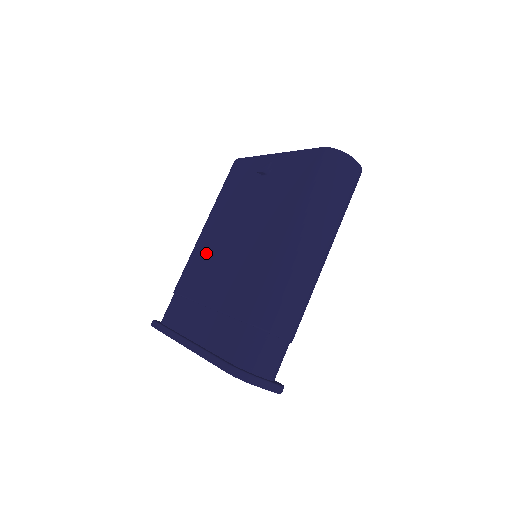
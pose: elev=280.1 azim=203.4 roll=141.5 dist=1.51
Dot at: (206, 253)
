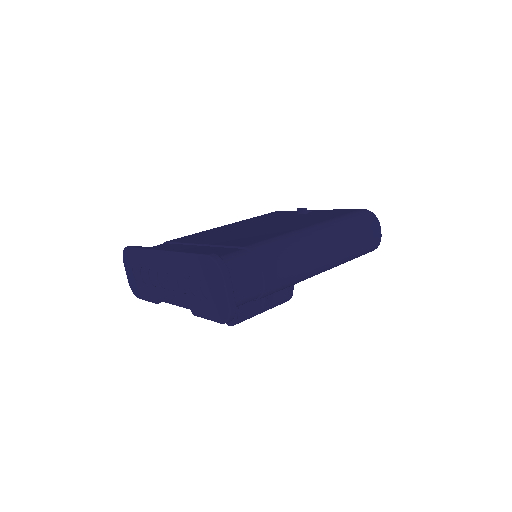
Dot at: (217, 231)
